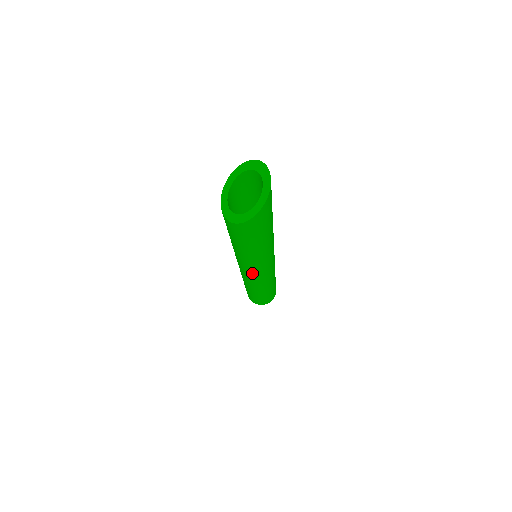
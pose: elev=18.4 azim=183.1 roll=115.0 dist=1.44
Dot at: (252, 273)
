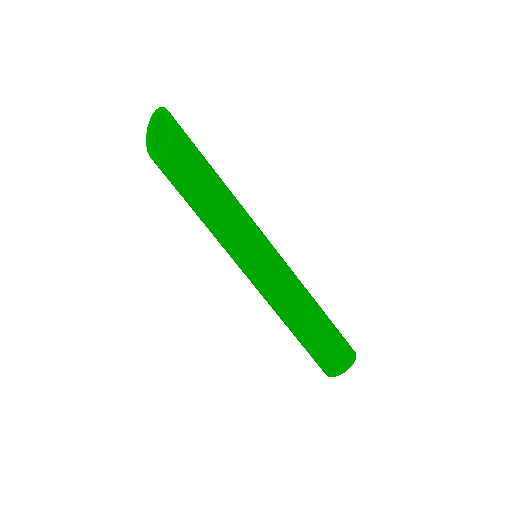
Dot at: (262, 253)
